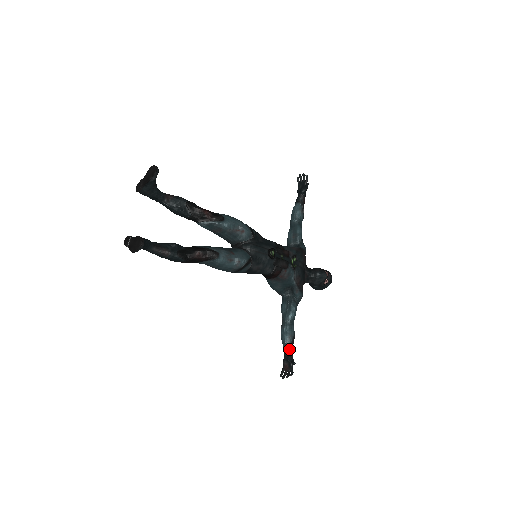
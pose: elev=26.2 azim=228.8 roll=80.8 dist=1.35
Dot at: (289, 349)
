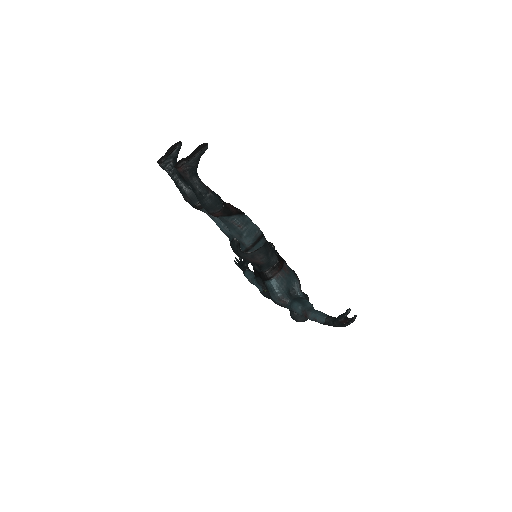
Dot at: occluded
